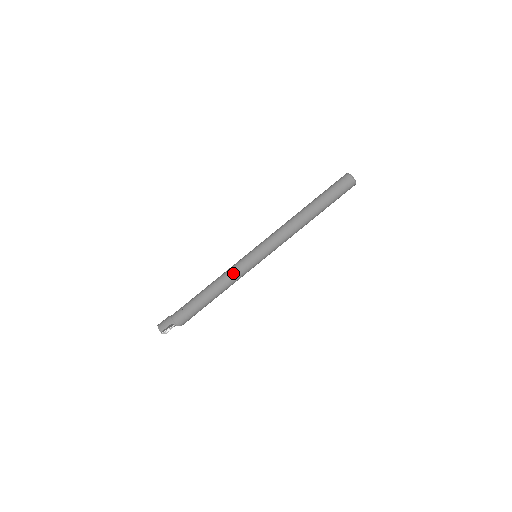
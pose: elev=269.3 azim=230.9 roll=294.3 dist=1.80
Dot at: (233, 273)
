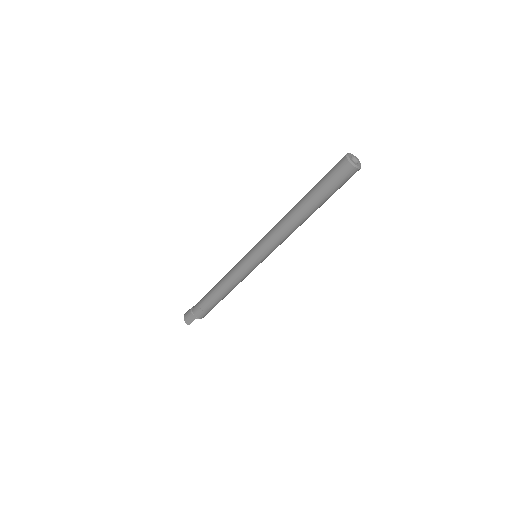
Dot at: (236, 278)
